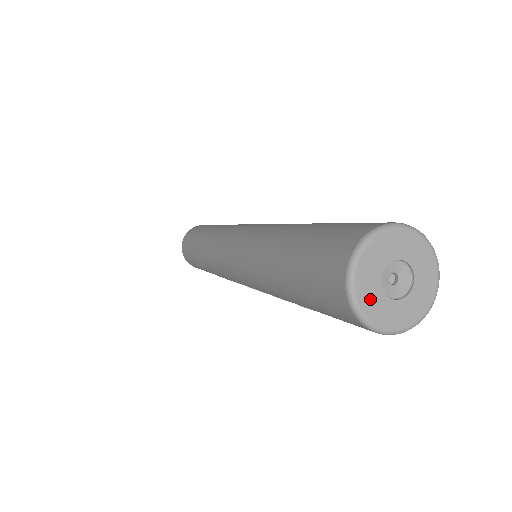
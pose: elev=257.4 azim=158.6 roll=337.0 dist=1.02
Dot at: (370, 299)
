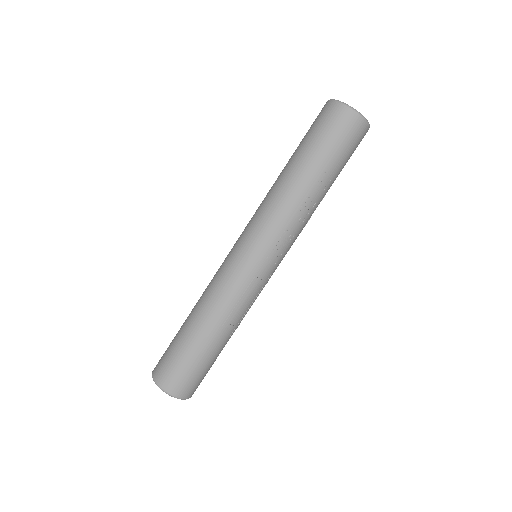
Dot at: occluded
